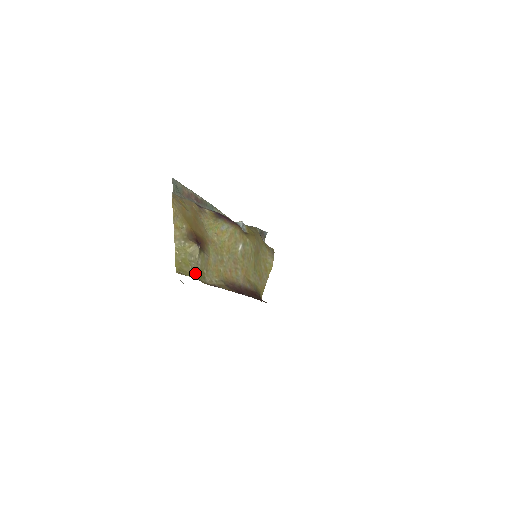
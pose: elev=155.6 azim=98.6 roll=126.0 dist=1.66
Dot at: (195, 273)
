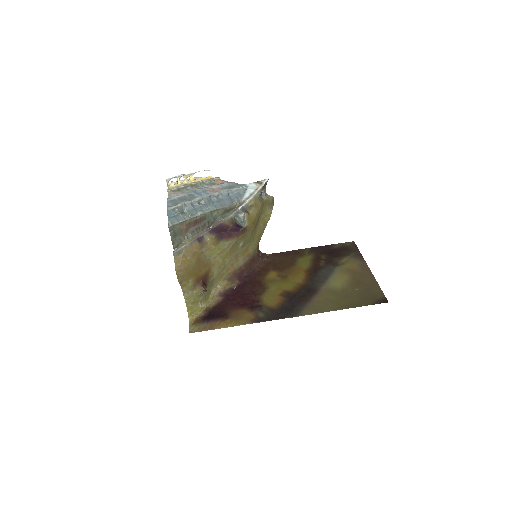
Dot at: (203, 302)
